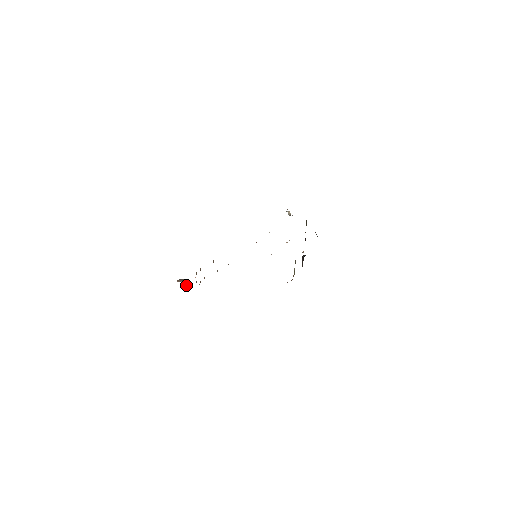
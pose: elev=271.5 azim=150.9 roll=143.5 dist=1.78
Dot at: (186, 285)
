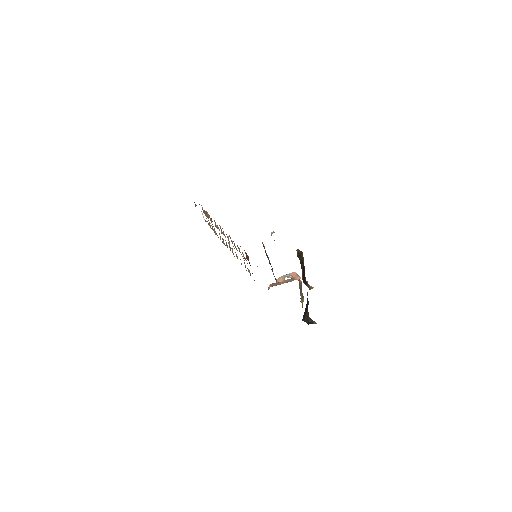
Dot at: (202, 213)
